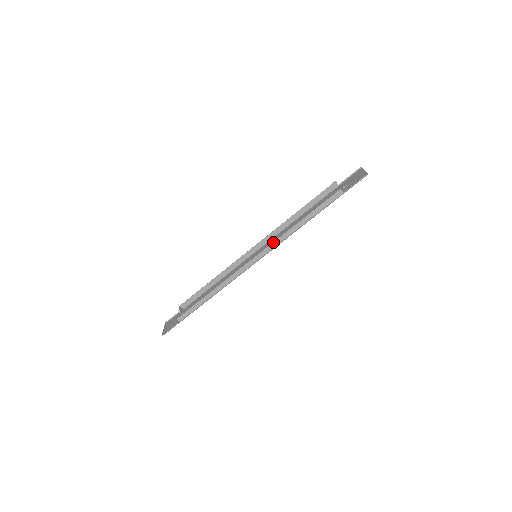
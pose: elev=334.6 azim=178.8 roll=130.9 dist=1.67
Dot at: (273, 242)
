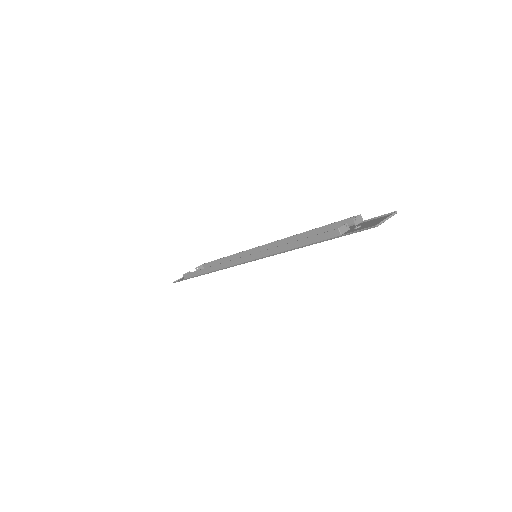
Dot at: (261, 251)
